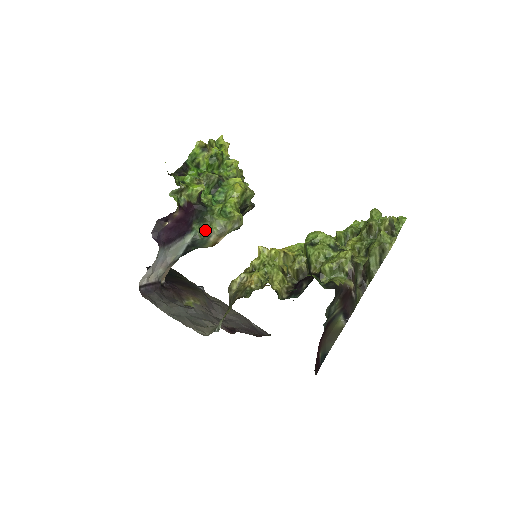
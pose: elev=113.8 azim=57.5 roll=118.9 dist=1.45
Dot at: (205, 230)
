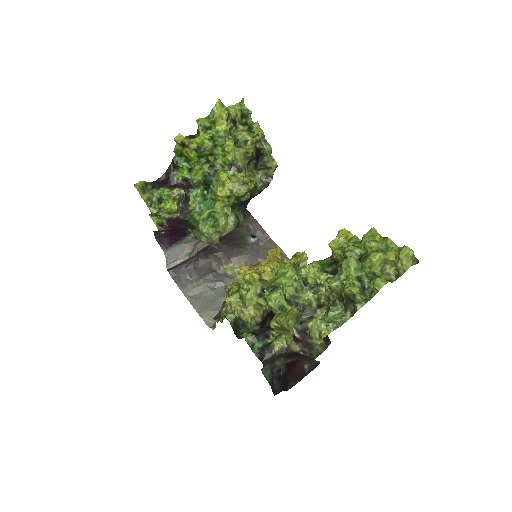
Dot at: (197, 236)
